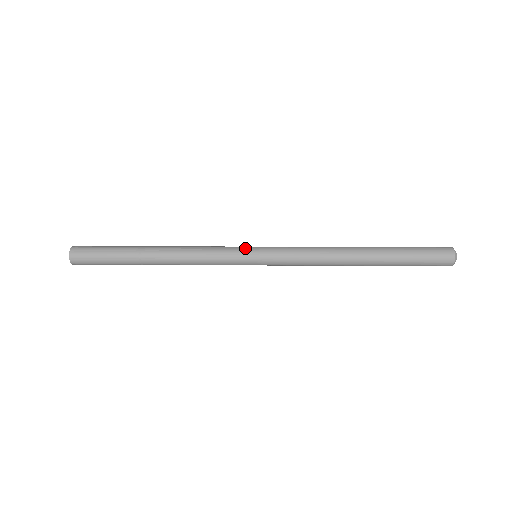
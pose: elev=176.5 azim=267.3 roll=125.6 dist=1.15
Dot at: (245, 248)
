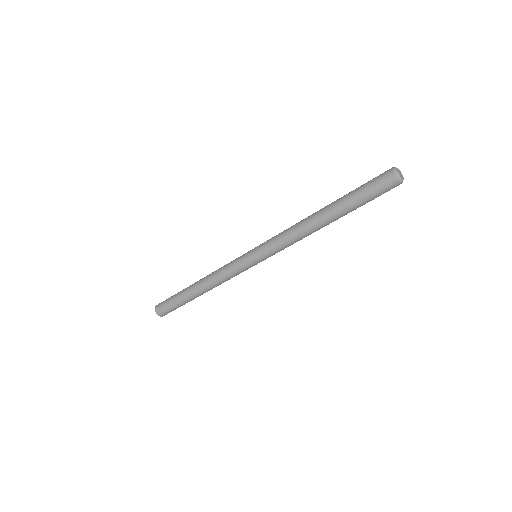
Dot at: occluded
